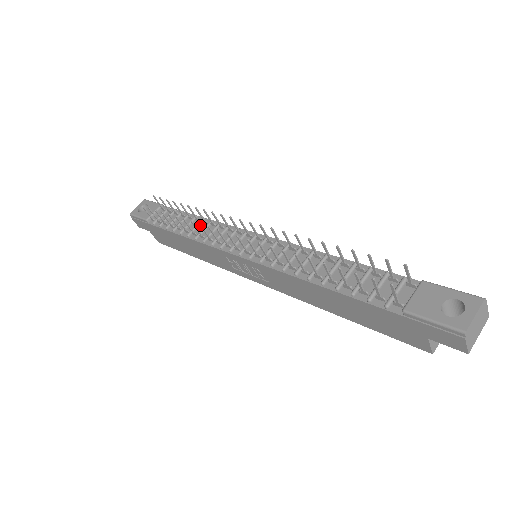
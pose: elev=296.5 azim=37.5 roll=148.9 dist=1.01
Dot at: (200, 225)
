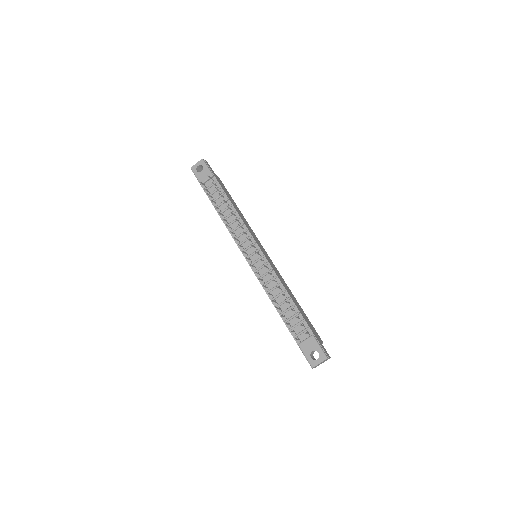
Dot at: (230, 231)
